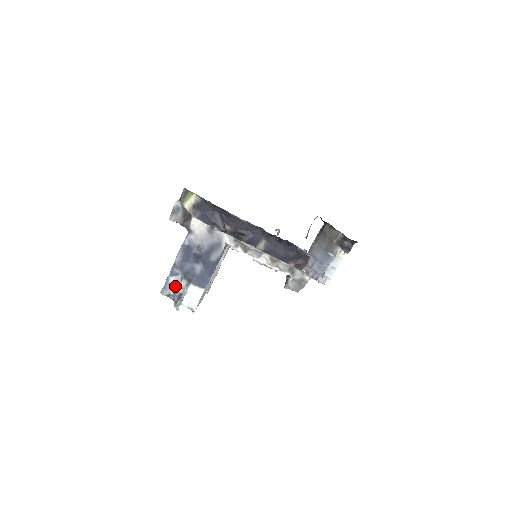
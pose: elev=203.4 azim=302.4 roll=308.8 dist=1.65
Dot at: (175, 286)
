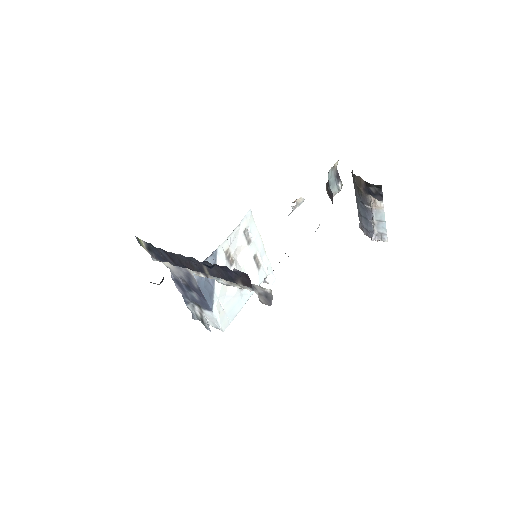
Dot at: (194, 312)
